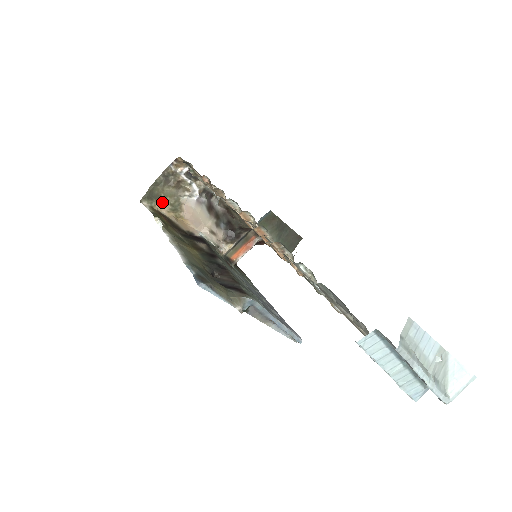
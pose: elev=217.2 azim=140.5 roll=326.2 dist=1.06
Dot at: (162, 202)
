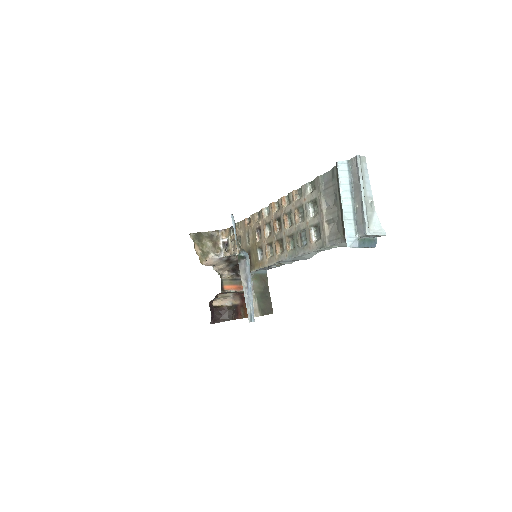
Dot at: (200, 245)
